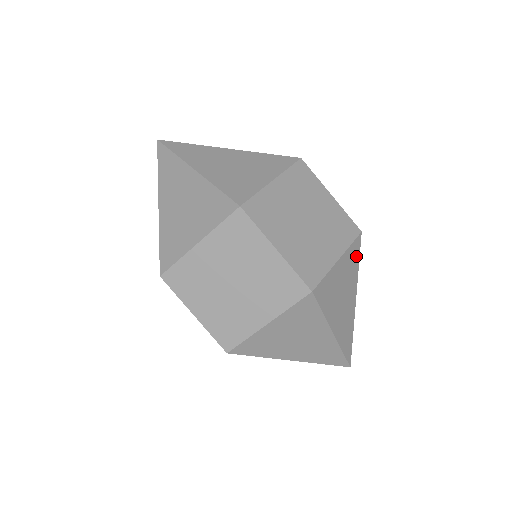
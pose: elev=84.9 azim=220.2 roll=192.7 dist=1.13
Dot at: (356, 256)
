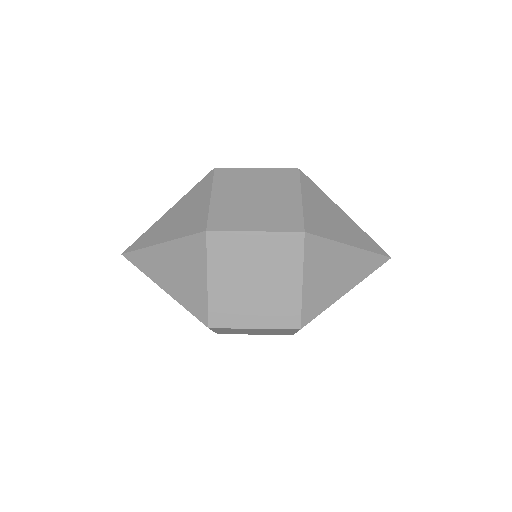
Dot at: occluded
